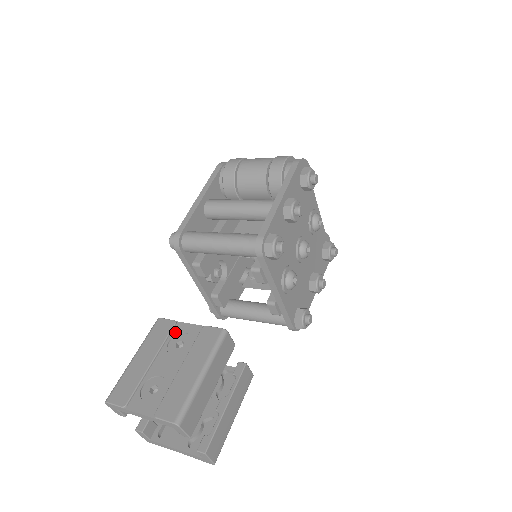
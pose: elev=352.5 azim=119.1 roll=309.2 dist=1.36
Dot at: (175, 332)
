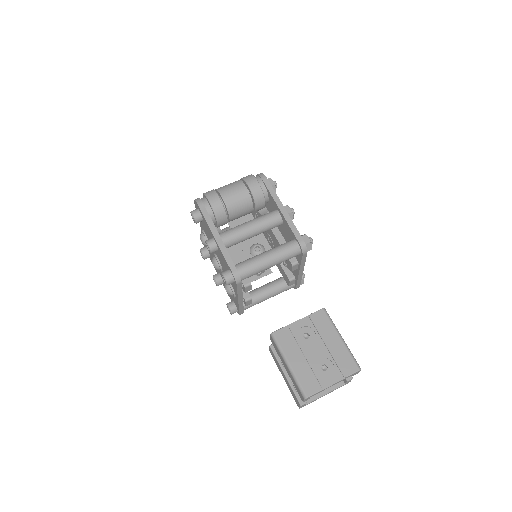
Dot at: (295, 332)
